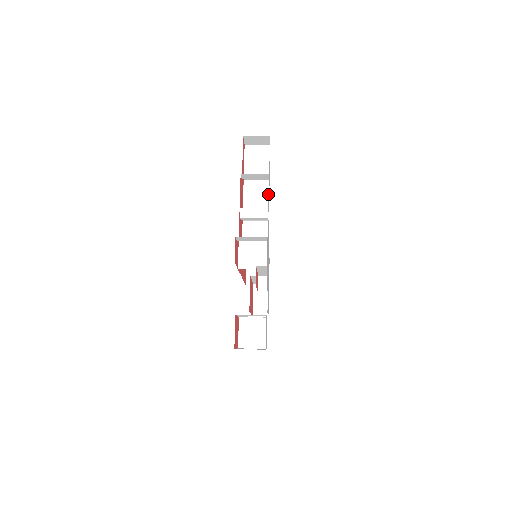
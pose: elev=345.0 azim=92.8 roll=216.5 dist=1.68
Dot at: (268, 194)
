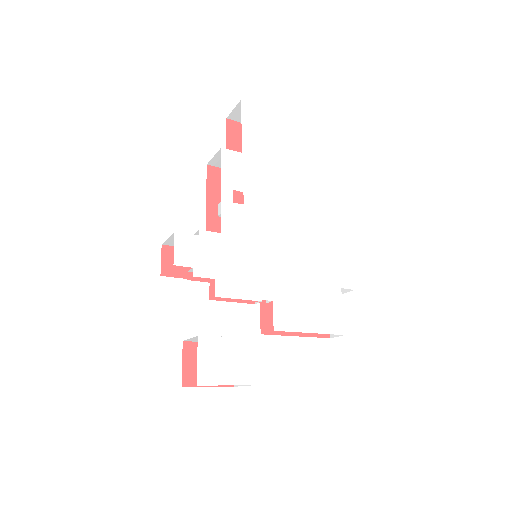
Dot at: (265, 169)
